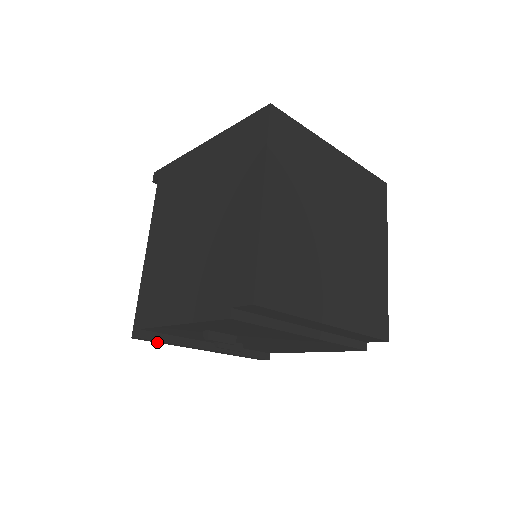
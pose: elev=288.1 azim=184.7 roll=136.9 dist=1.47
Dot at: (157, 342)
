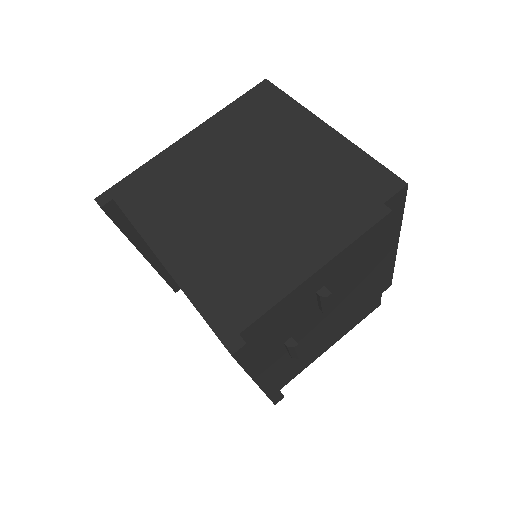
Dot at: (243, 364)
